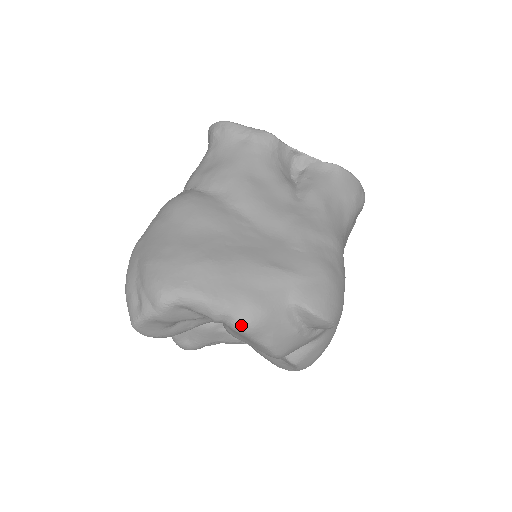
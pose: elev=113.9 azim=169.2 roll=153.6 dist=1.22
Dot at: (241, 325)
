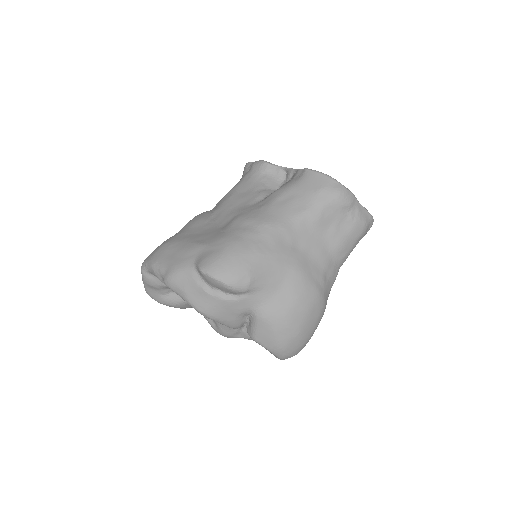
Dot at: (164, 280)
